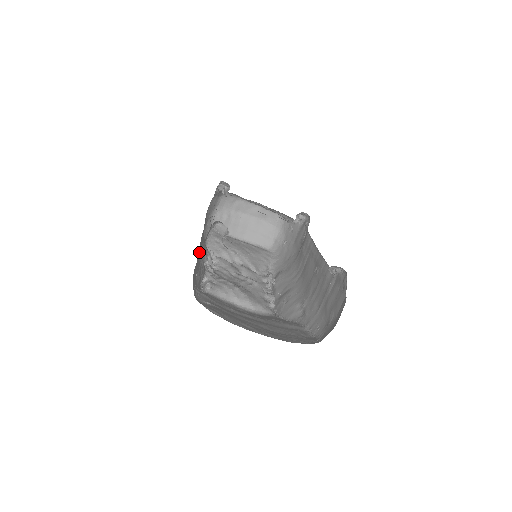
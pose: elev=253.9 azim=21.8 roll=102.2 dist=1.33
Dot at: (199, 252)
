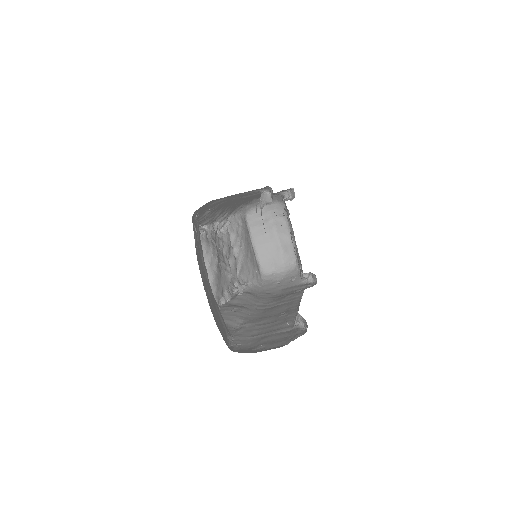
Dot at: (225, 206)
